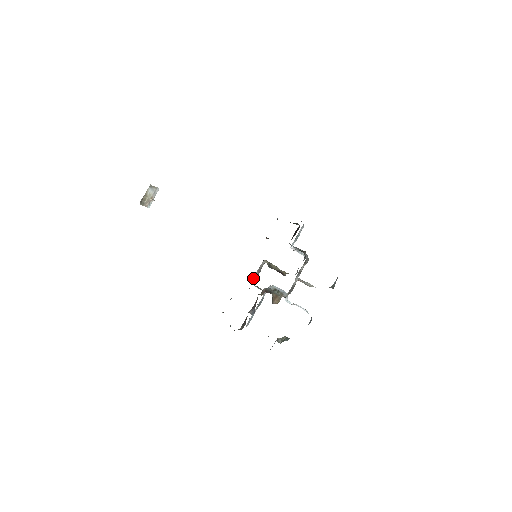
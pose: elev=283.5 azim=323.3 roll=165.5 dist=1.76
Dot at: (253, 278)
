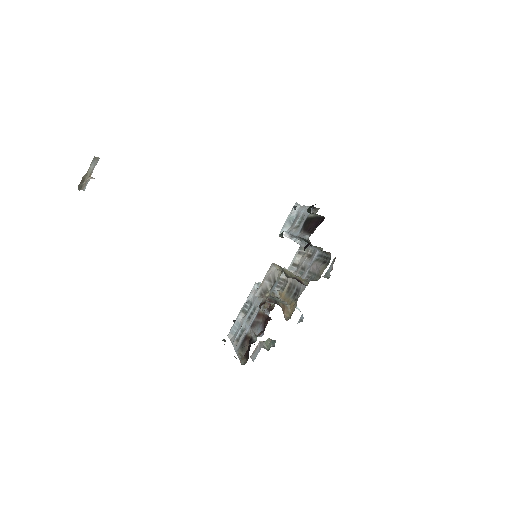
Dot at: (261, 290)
